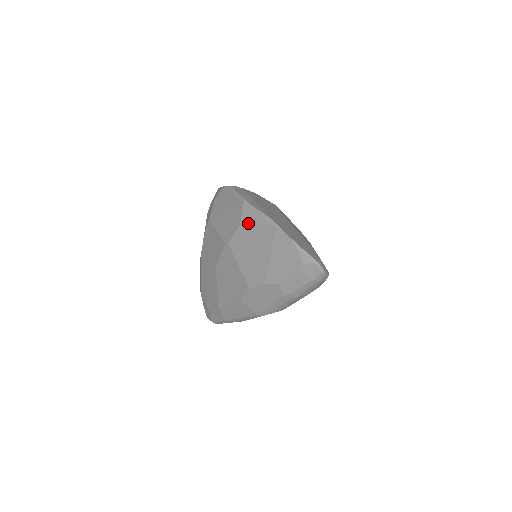
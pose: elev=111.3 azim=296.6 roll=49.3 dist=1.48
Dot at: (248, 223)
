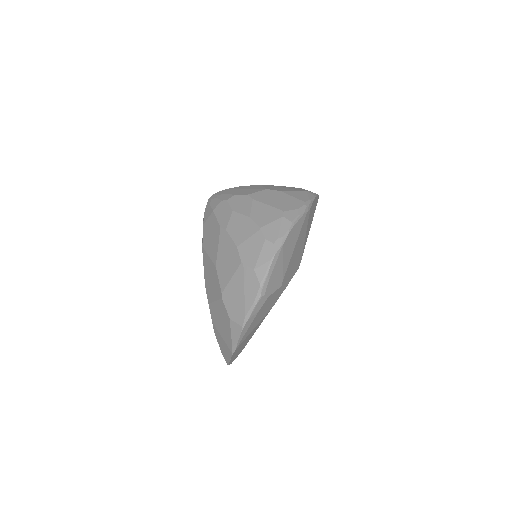
Dot at: (231, 328)
